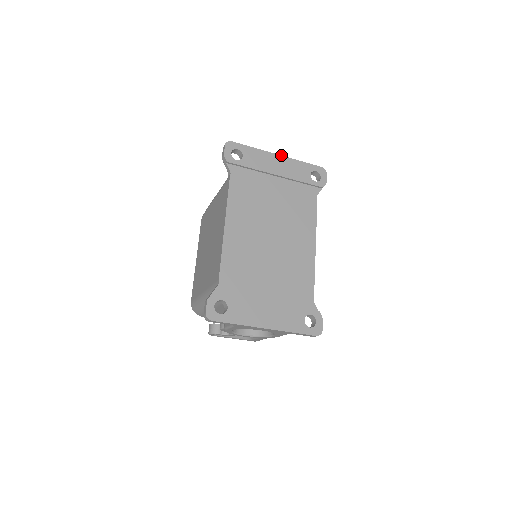
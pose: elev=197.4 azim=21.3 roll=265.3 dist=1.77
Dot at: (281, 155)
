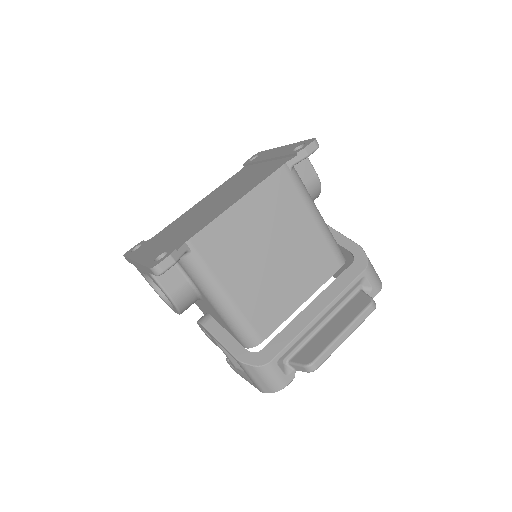
Dot at: (286, 145)
